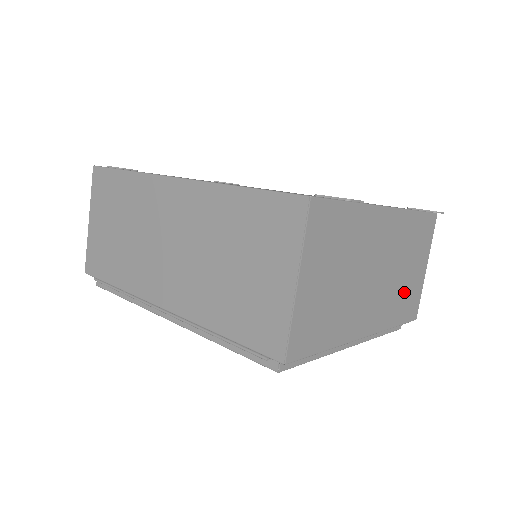
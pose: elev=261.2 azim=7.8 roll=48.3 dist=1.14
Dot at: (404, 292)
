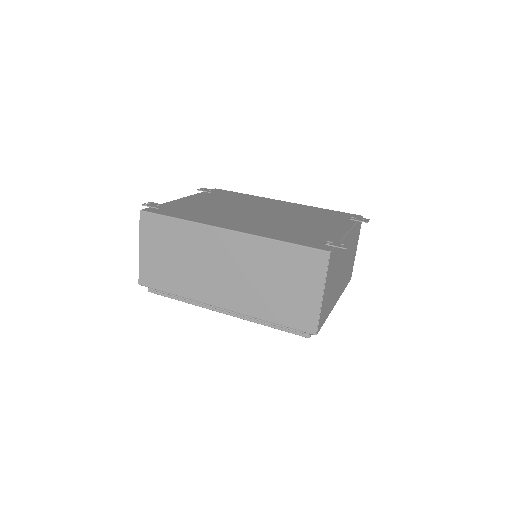
Dot at: (349, 269)
